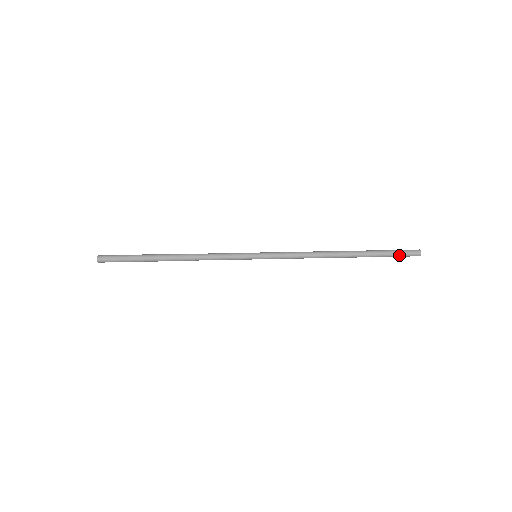
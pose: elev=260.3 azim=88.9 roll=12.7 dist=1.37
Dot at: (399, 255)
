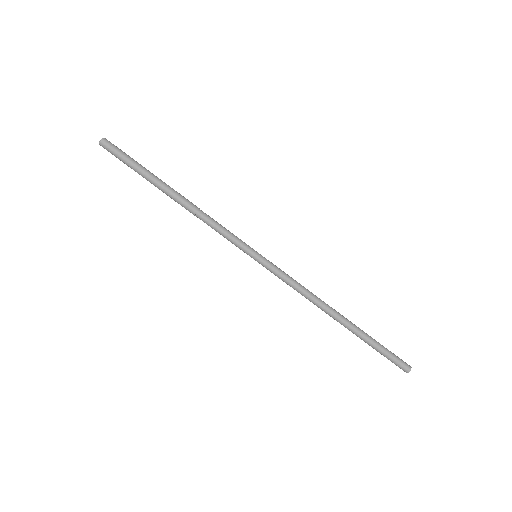
Dot at: (390, 356)
